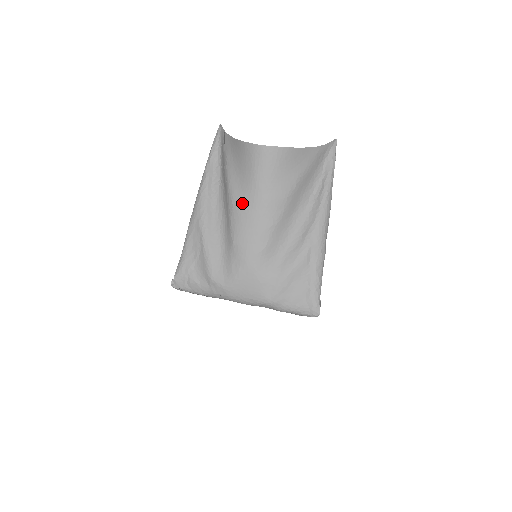
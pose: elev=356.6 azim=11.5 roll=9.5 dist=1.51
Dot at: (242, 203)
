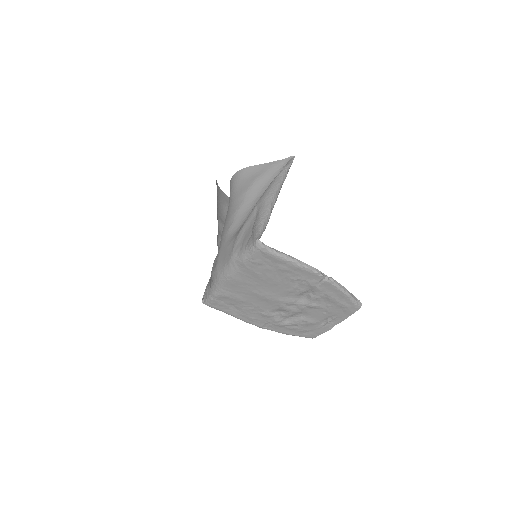
Dot at: occluded
